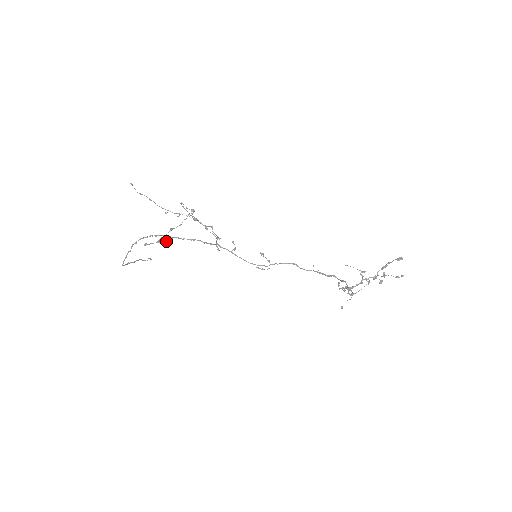
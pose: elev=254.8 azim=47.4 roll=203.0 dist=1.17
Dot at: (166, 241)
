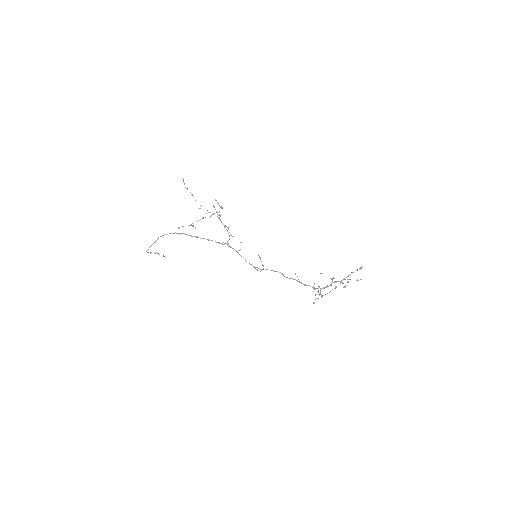
Dot at: (195, 228)
